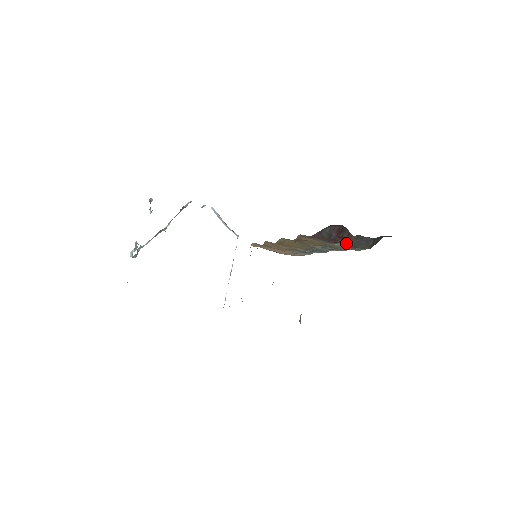
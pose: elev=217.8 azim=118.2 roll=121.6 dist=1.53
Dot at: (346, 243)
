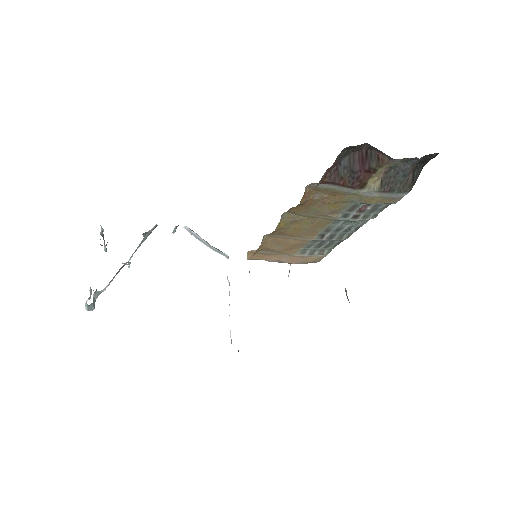
Dot at: (376, 185)
